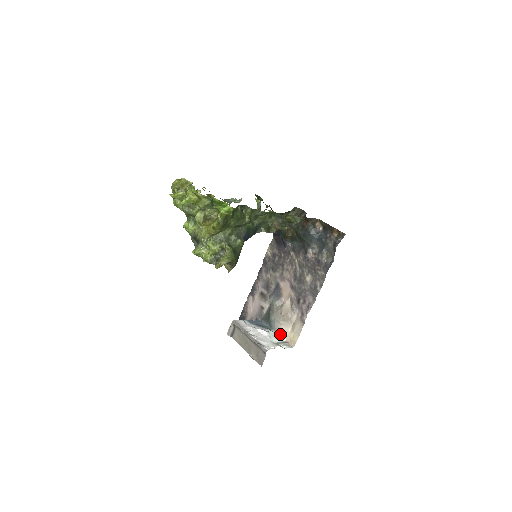
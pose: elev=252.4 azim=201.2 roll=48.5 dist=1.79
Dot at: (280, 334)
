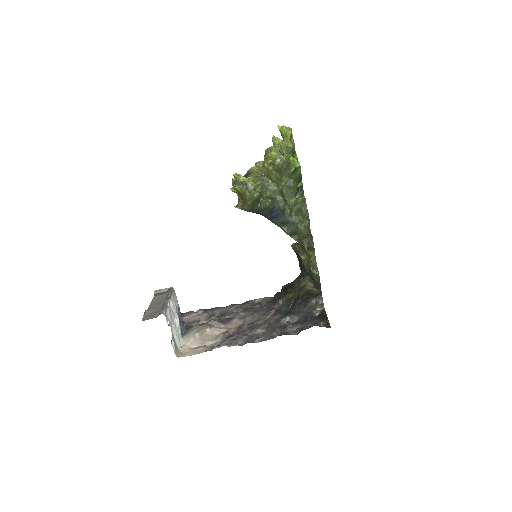
Dot at: (182, 342)
